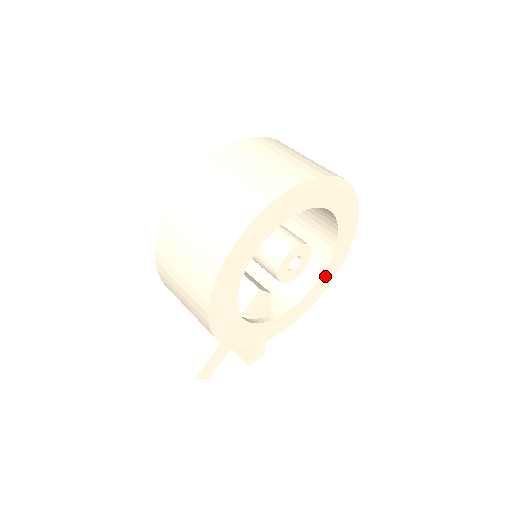
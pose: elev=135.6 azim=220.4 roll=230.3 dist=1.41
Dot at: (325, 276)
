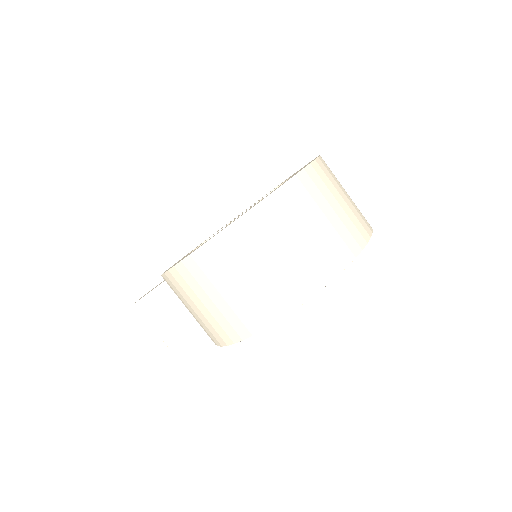
Dot at: occluded
